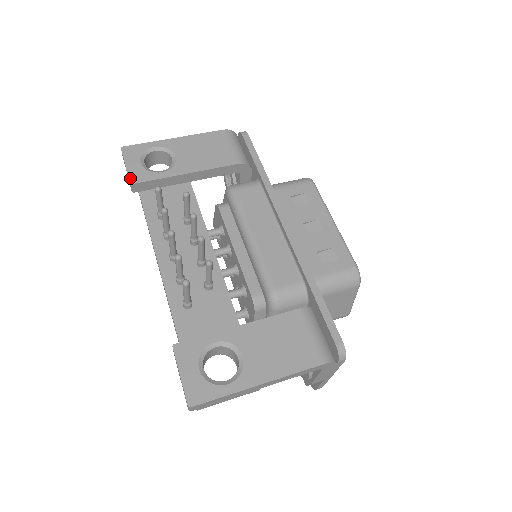
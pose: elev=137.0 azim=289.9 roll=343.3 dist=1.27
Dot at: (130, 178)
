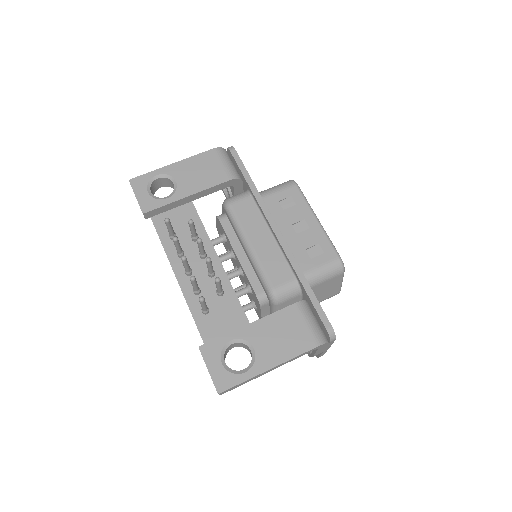
Dot at: (142, 208)
